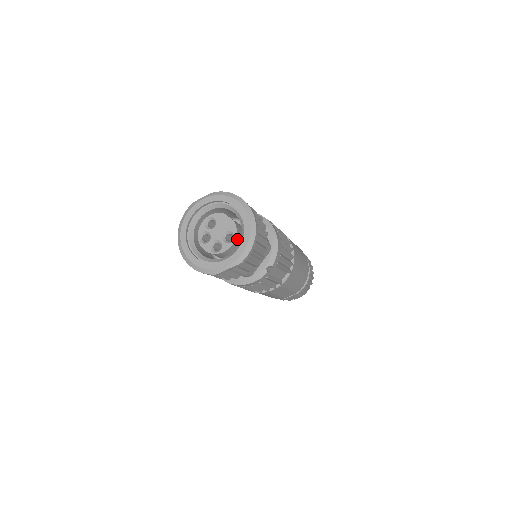
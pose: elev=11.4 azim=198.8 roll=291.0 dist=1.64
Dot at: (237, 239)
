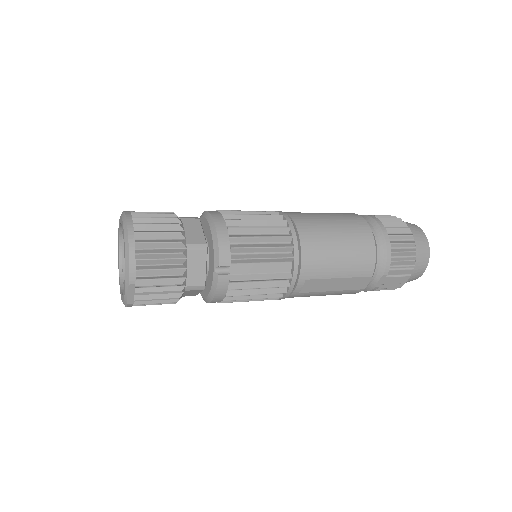
Dot at: occluded
